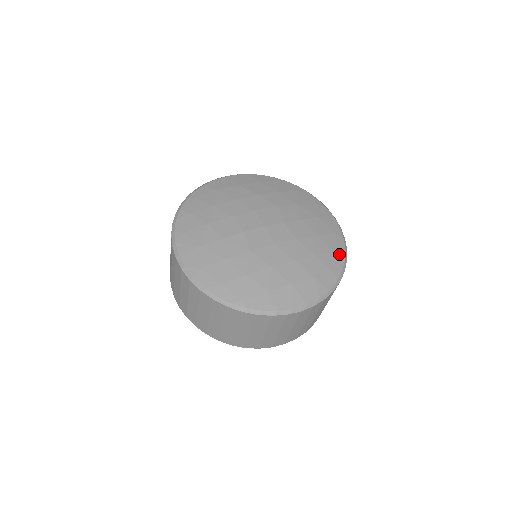
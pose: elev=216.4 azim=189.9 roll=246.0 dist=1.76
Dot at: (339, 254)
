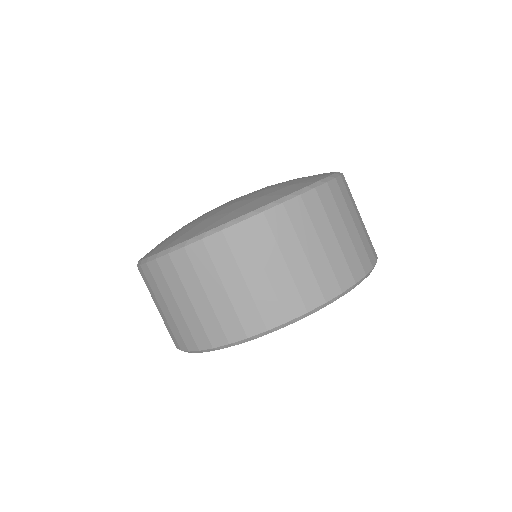
Dot at: occluded
